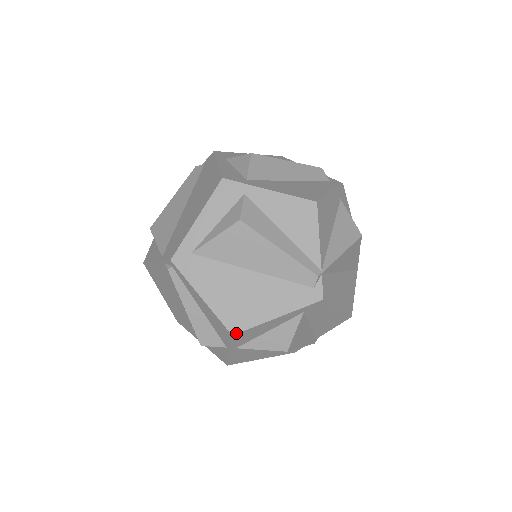
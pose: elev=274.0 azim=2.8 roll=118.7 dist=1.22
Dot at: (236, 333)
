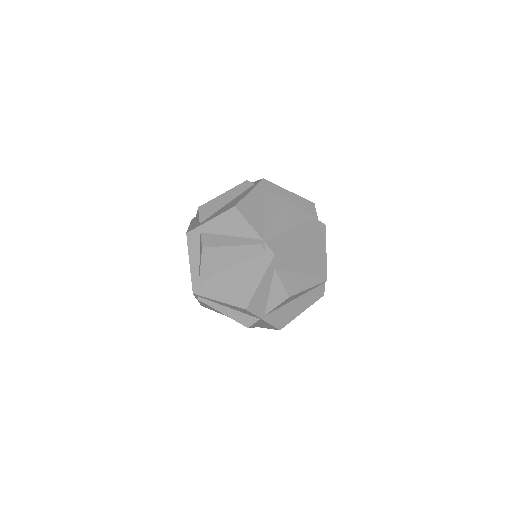
Dot at: (247, 307)
